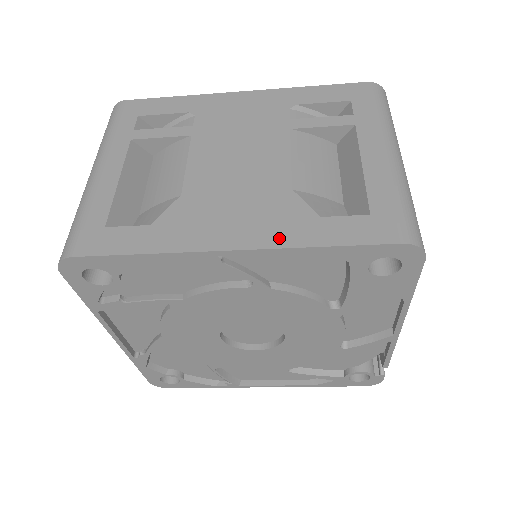
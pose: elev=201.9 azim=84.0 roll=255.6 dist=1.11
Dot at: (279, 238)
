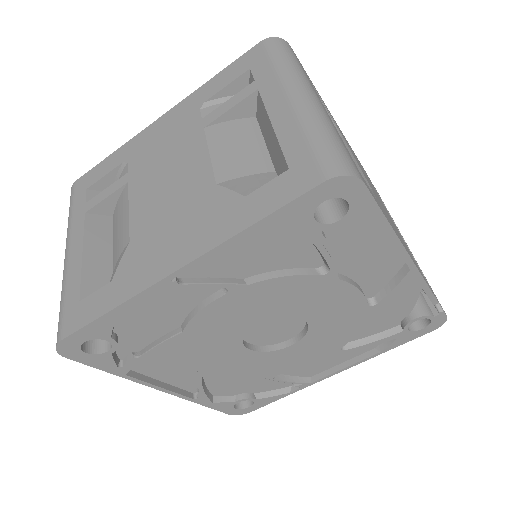
Dot at: (214, 237)
